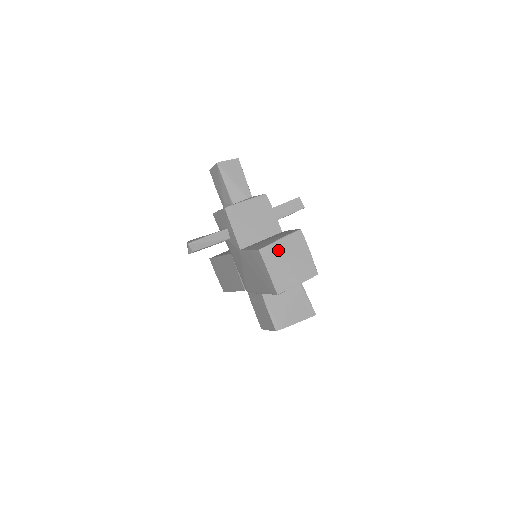
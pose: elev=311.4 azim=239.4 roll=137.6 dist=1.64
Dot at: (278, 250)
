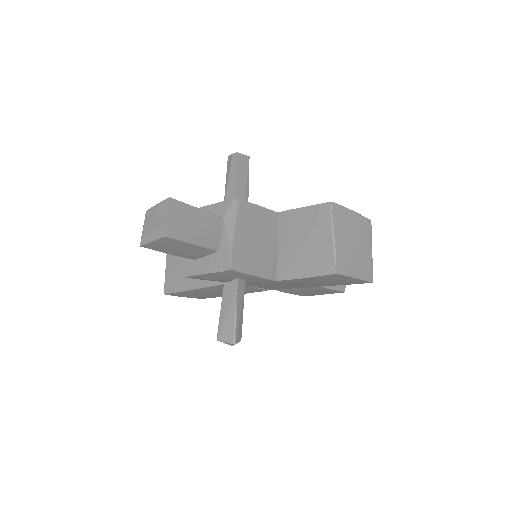
Dot at: (342, 249)
